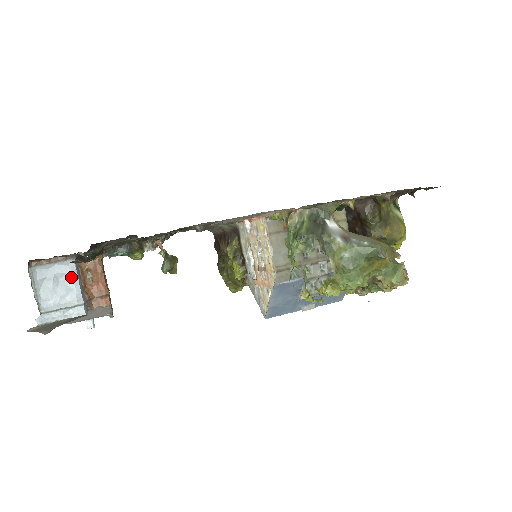
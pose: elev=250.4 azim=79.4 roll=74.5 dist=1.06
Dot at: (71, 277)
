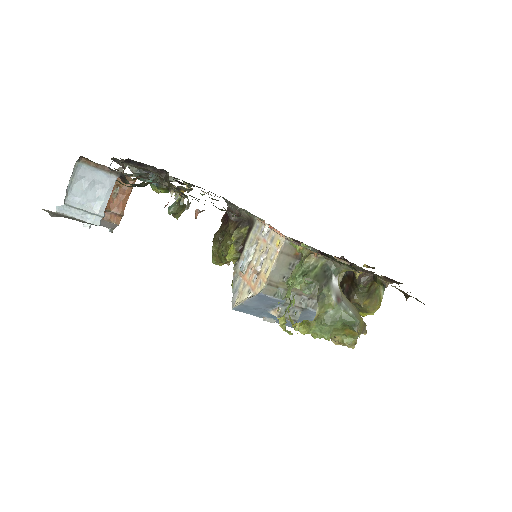
Dot at: (106, 189)
